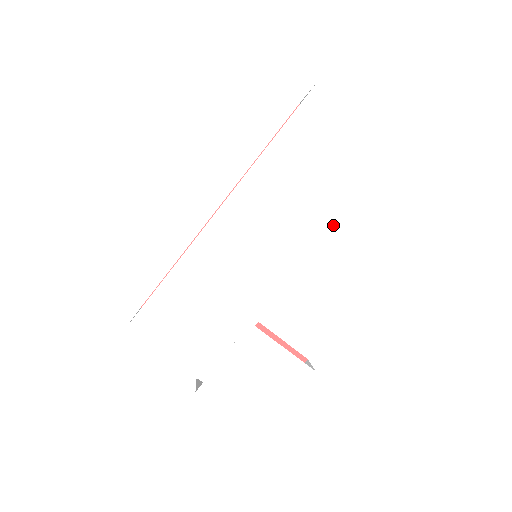
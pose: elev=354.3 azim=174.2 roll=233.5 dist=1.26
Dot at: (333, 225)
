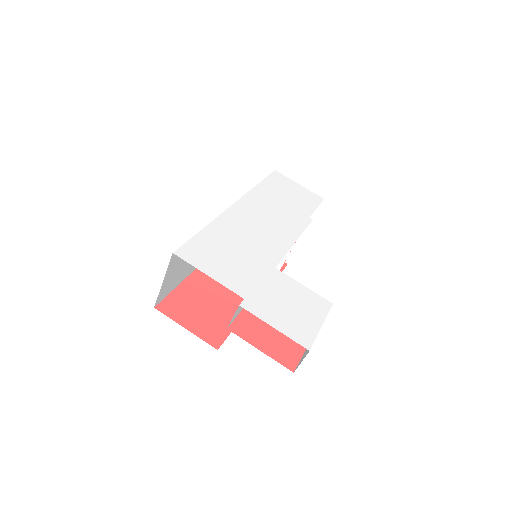
Dot at: occluded
